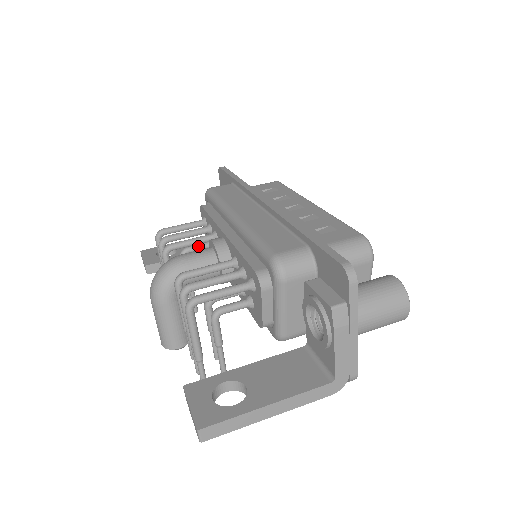
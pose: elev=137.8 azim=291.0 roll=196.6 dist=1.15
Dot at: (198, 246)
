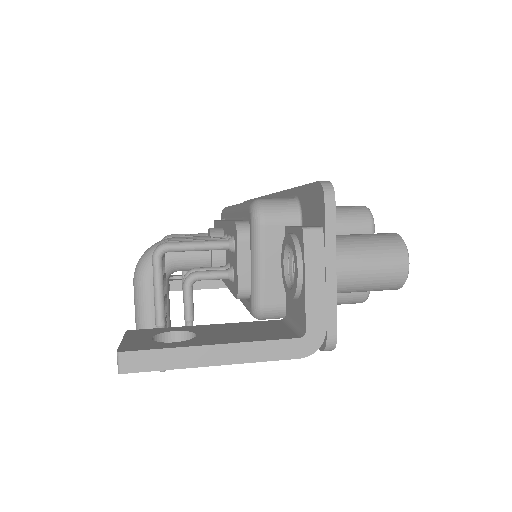
Dot at: occluded
